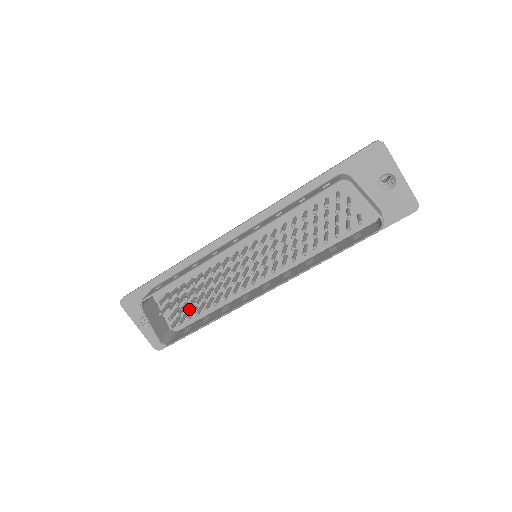
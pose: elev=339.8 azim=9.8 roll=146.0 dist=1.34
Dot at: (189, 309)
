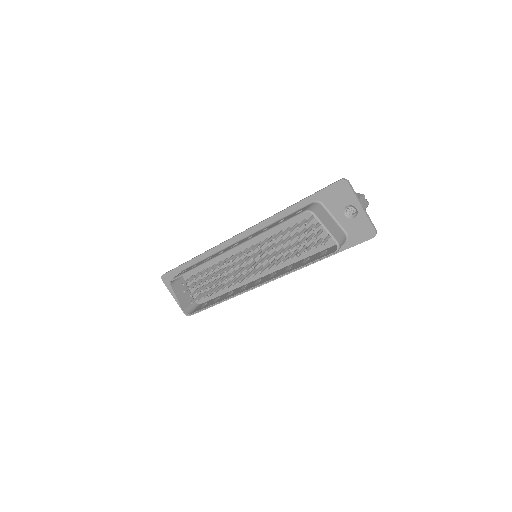
Dot at: (208, 289)
